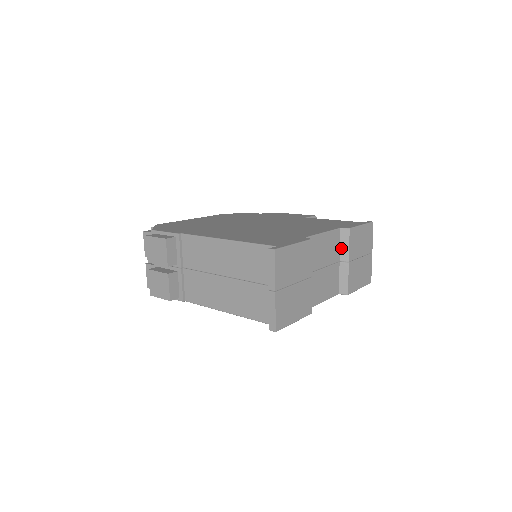
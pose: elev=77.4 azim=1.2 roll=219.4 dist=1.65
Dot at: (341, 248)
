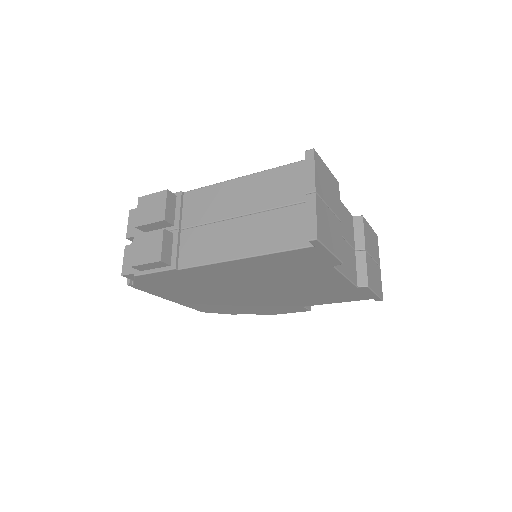
Dot at: (355, 236)
